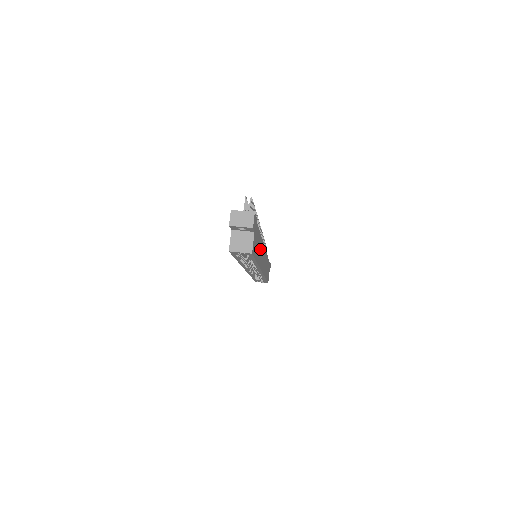
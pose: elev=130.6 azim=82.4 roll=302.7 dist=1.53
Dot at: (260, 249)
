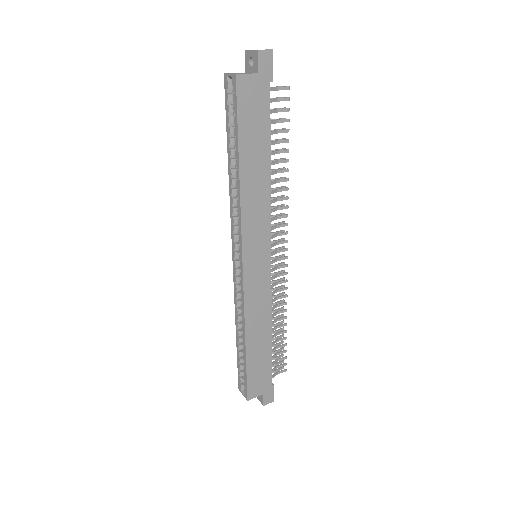
Dot at: (258, 185)
